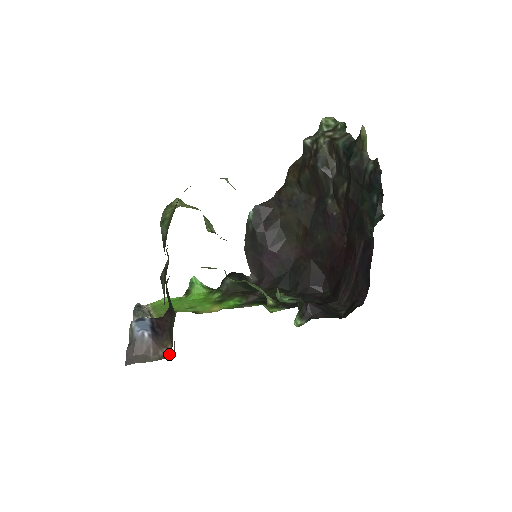
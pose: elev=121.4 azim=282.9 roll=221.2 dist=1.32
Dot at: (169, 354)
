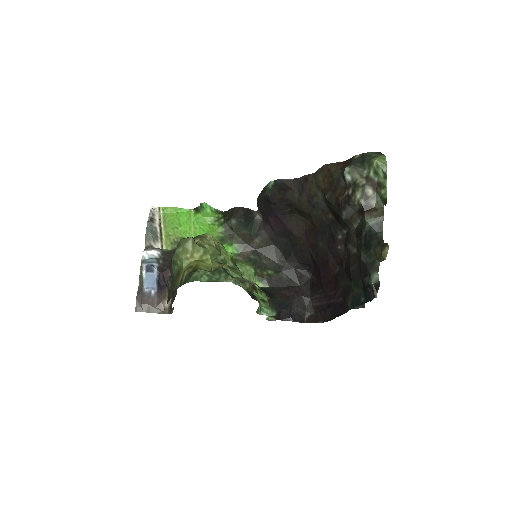
Dot at: (168, 312)
